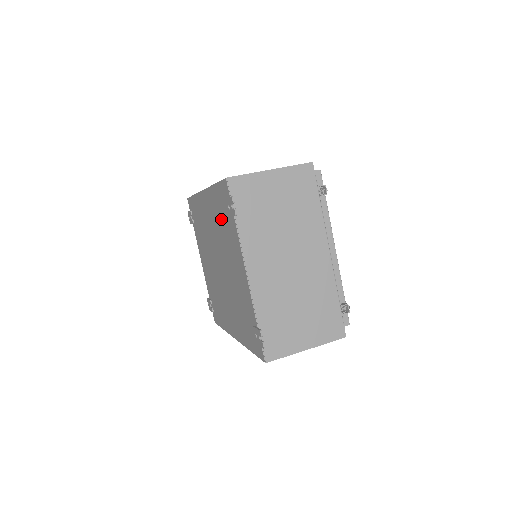
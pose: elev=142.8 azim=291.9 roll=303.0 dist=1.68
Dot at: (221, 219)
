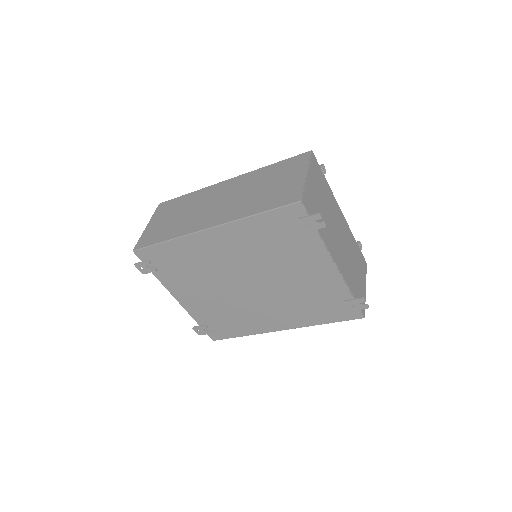
Dot at: (271, 241)
